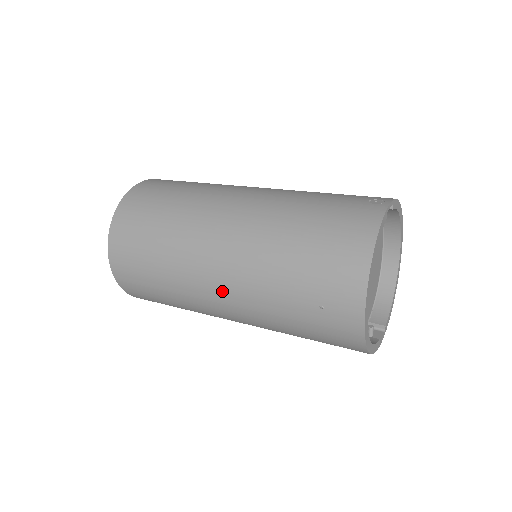
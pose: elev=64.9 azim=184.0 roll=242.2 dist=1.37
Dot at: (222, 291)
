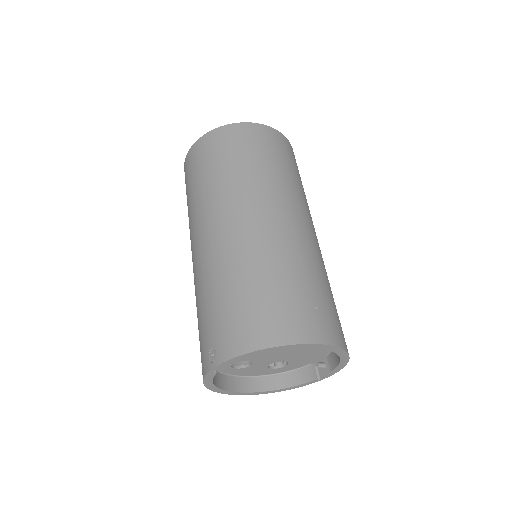
Dot at: occluded
